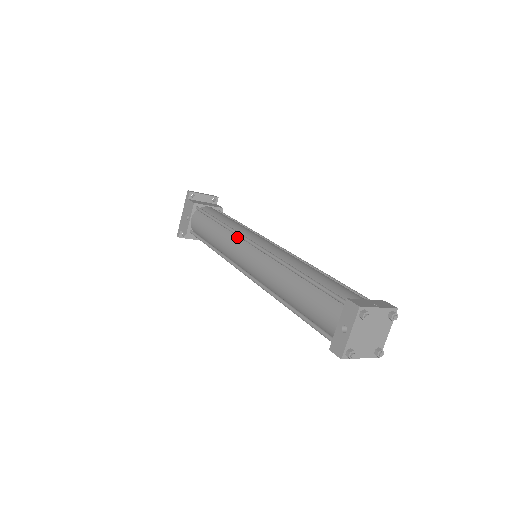
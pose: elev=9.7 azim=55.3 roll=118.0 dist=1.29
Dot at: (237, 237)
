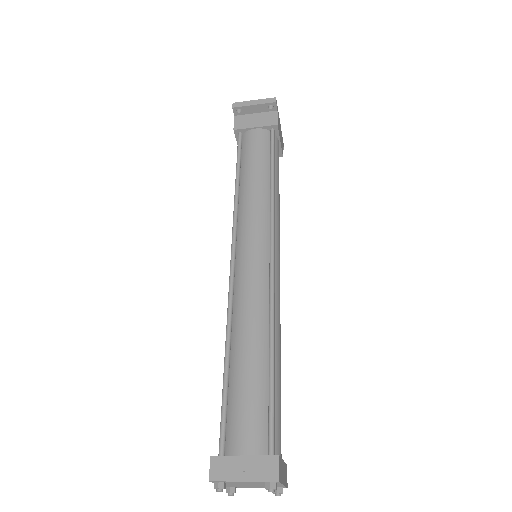
Dot at: (235, 229)
